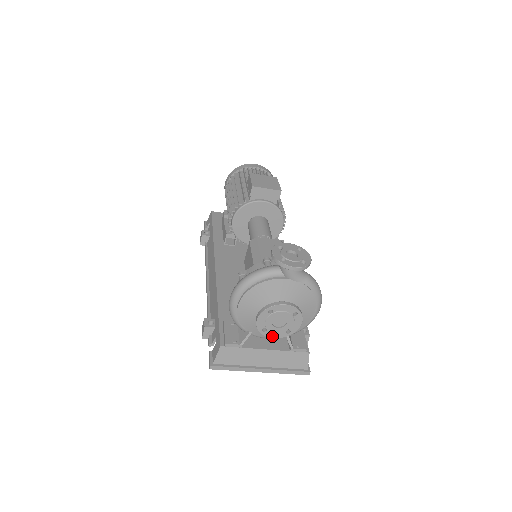
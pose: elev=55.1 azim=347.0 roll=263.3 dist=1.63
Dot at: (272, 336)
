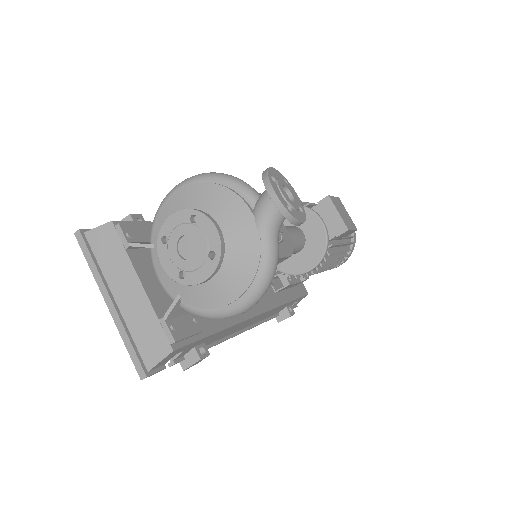
Dot at: (163, 260)
